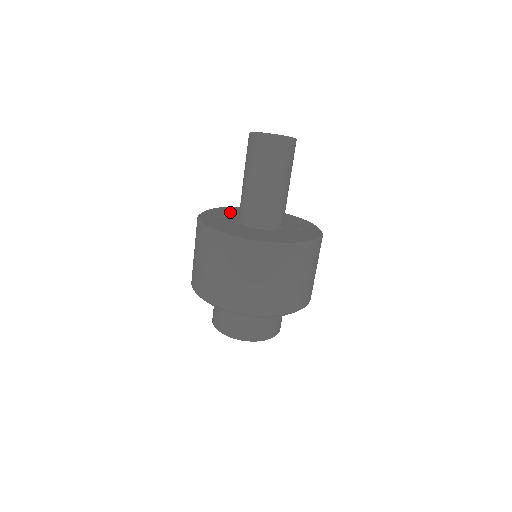
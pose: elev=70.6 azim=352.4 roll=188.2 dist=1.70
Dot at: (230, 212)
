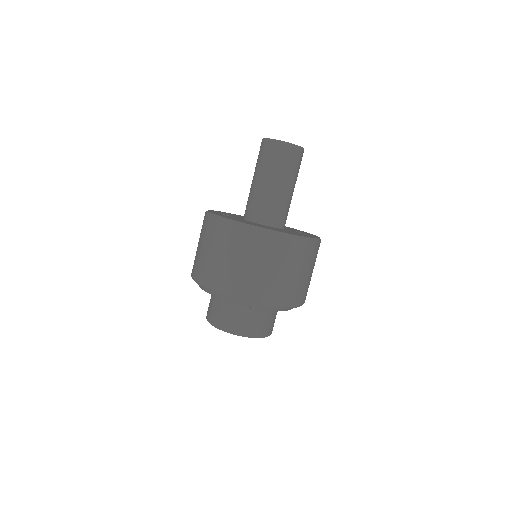
Dot at: occluded
